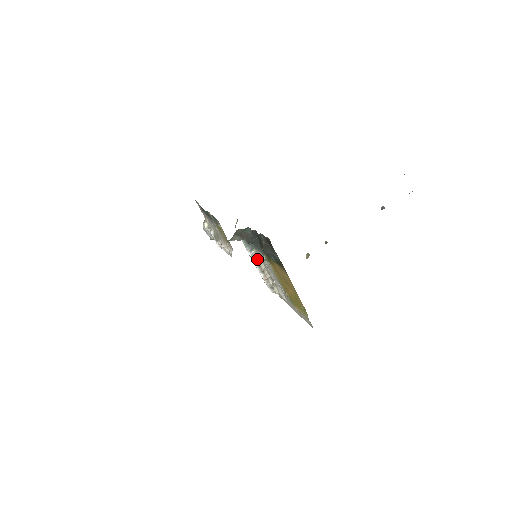
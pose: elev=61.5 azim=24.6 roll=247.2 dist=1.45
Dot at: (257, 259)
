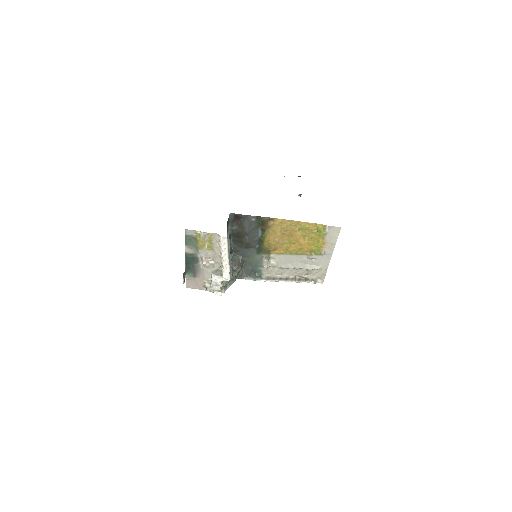
Dot at: (272, 278)
